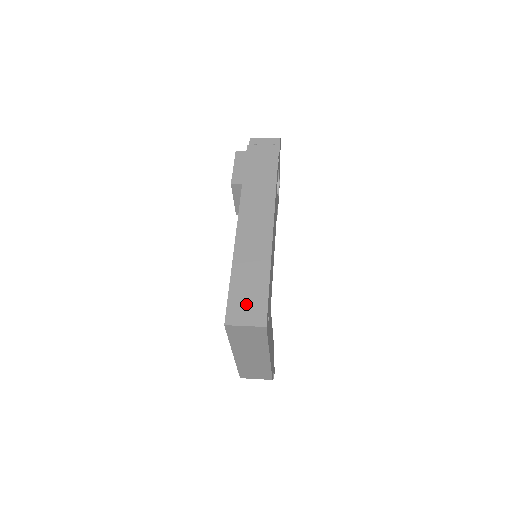
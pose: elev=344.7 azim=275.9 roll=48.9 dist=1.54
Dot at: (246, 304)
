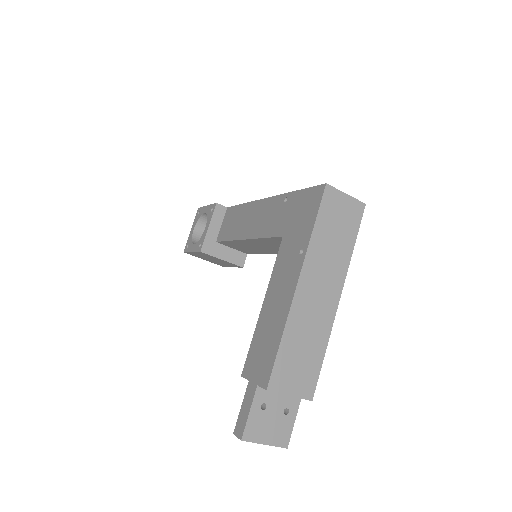
Dot at: occluded
